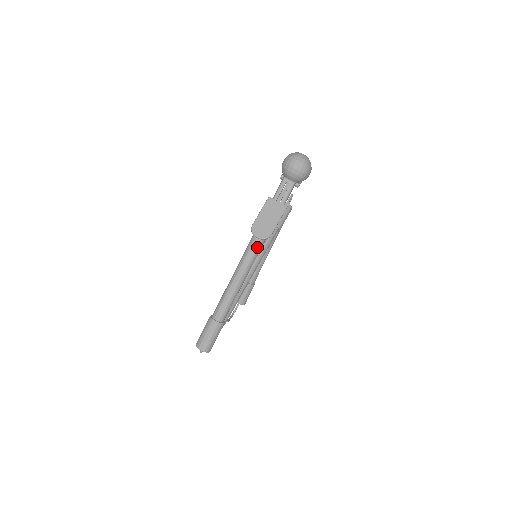
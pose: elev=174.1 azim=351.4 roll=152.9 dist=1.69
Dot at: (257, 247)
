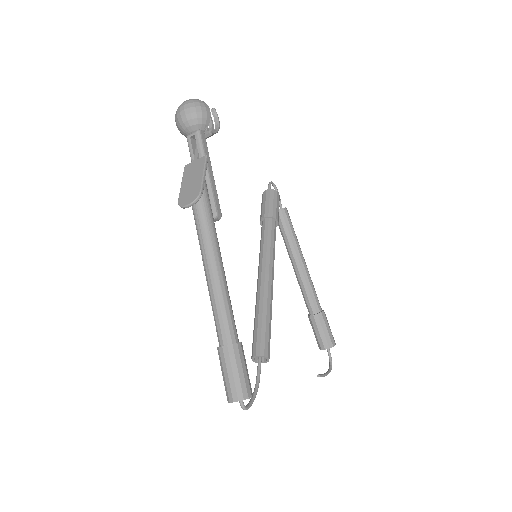
Dot at: (203, 220)
